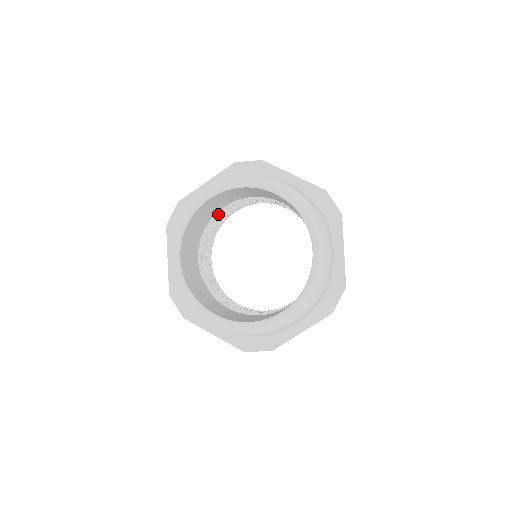
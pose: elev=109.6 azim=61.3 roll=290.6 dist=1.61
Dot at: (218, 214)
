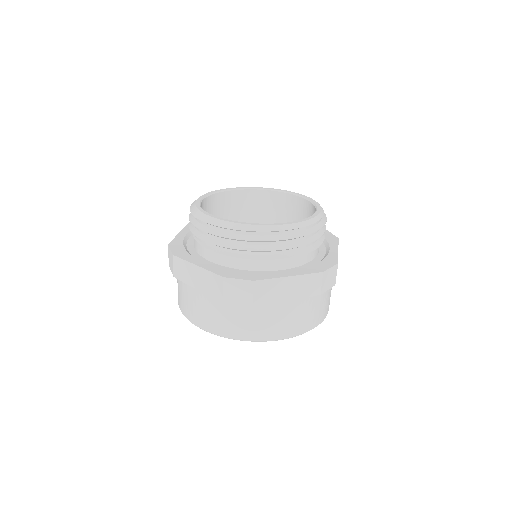
Dot at: occluded
